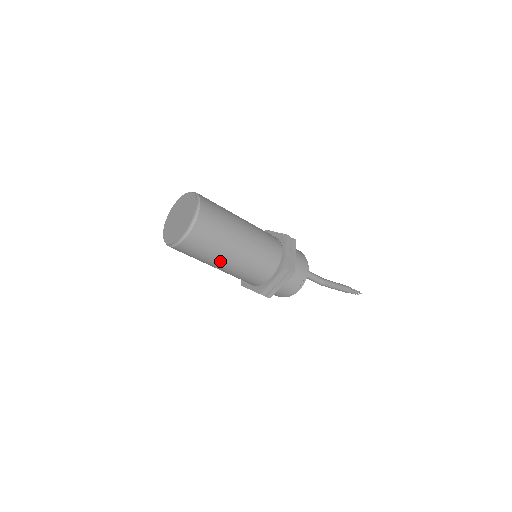
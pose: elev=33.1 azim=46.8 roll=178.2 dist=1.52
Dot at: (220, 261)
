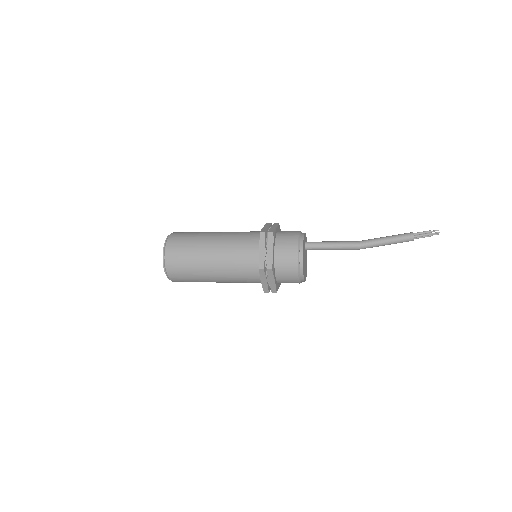
Dot at: (209, 280)
